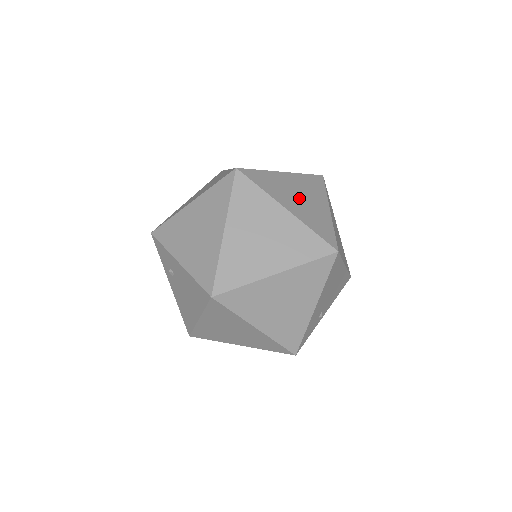
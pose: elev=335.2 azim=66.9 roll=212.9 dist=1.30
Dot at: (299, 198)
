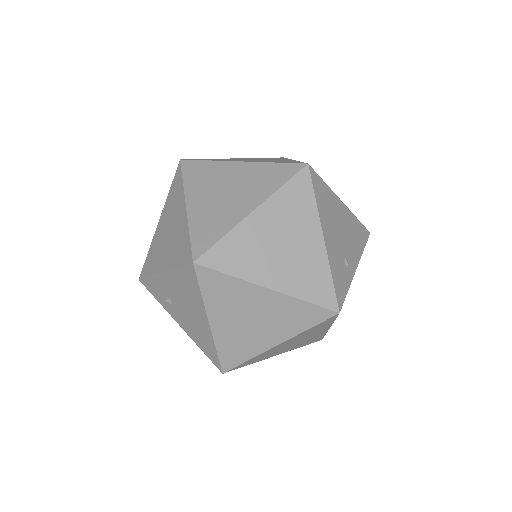
Dot at: occluded
